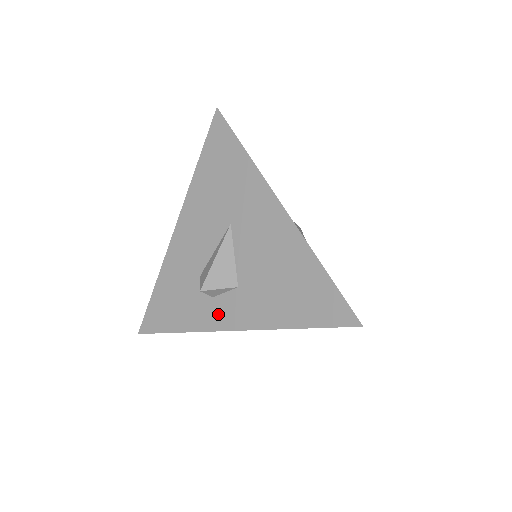
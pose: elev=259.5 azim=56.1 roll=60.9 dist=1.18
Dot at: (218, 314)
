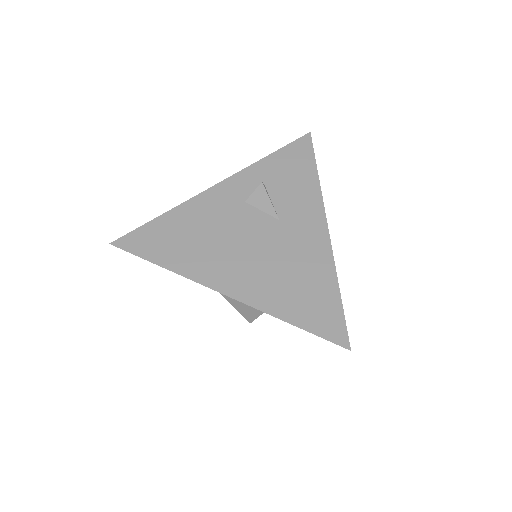
Dot at: occluded
